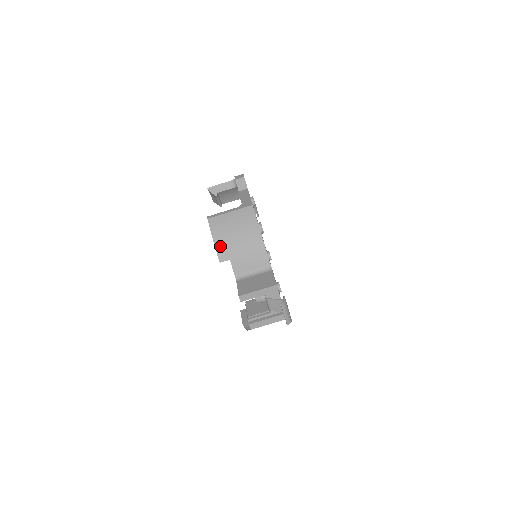
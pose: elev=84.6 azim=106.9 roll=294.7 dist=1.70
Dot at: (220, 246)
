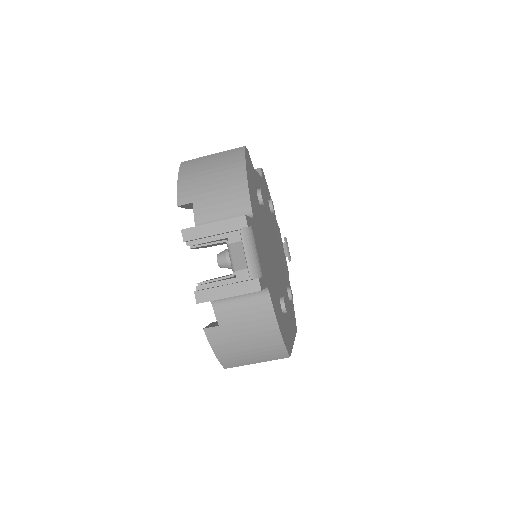
Dot at: (184, 186)
